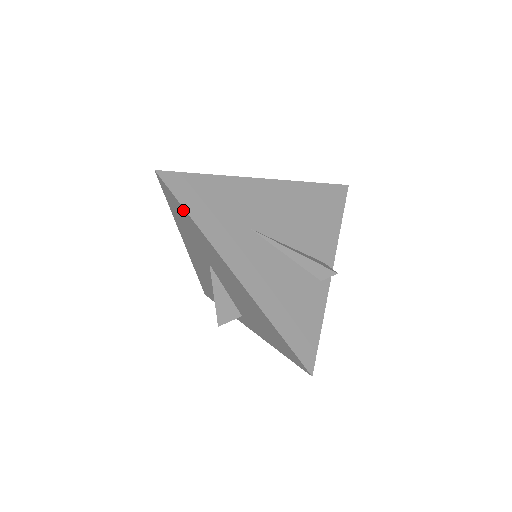
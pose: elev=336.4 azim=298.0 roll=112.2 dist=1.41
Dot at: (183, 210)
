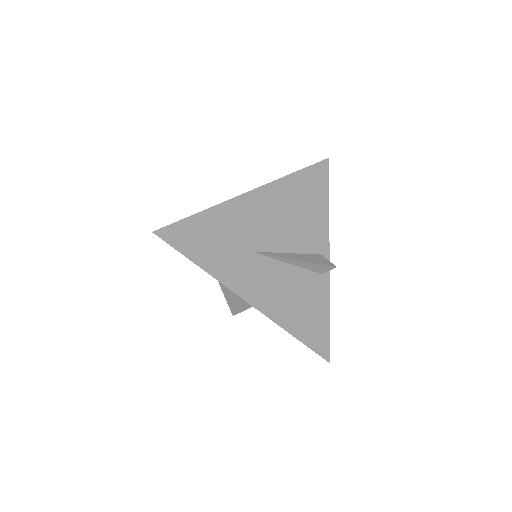
Dot at: (189, 259)
